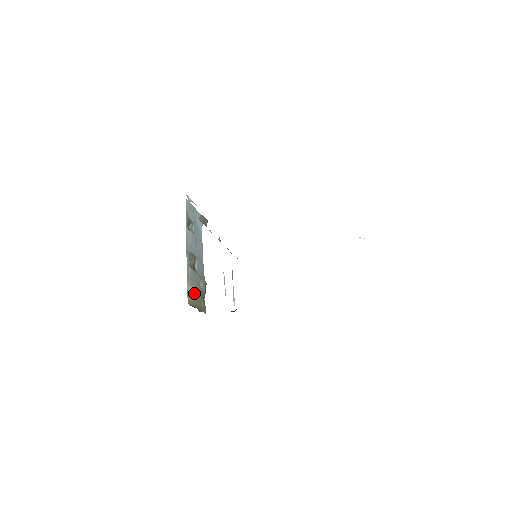
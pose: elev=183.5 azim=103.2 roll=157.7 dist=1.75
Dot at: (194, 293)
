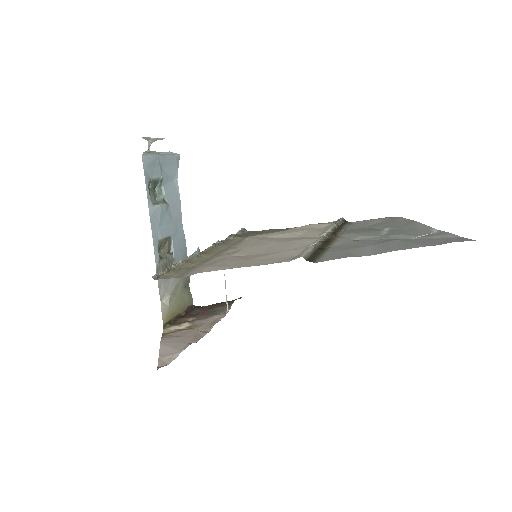
Dot at: (172, 297)
